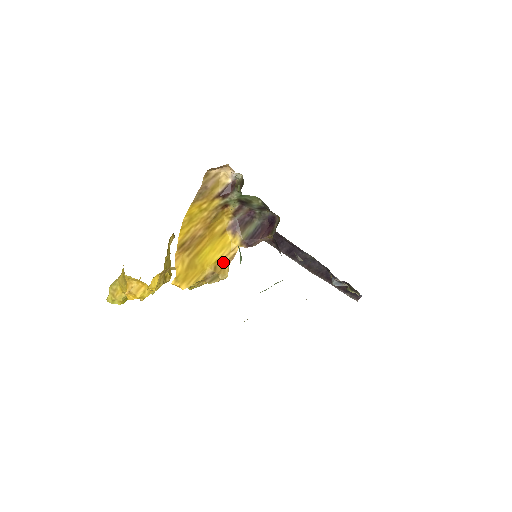
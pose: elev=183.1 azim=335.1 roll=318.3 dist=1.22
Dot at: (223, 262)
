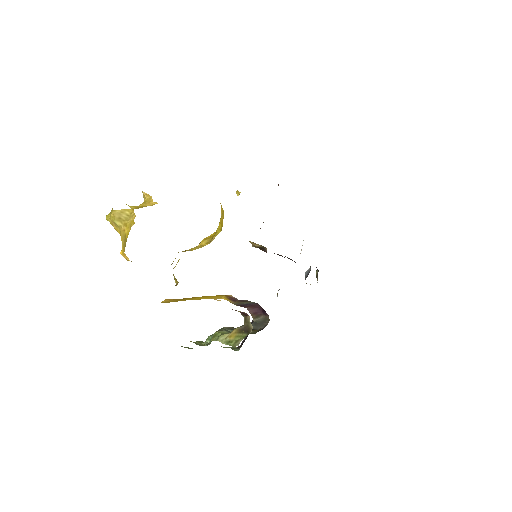
Dot at: occluded
